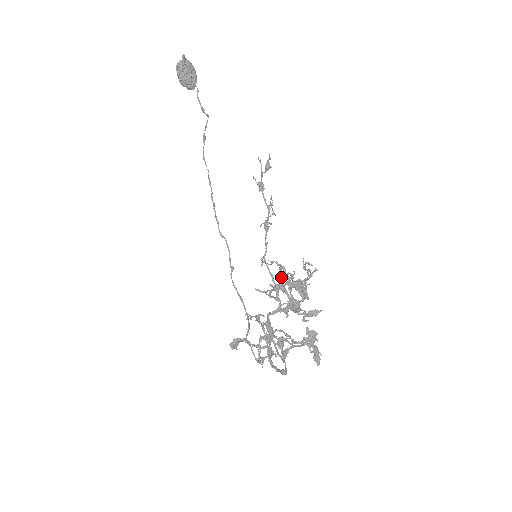
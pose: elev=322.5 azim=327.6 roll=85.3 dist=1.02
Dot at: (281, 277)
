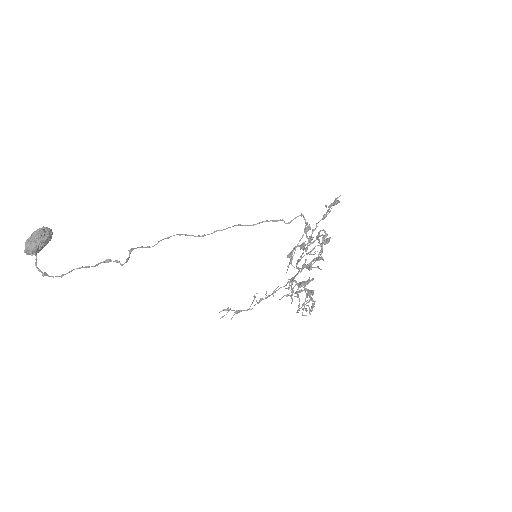
Dot at: occluded
